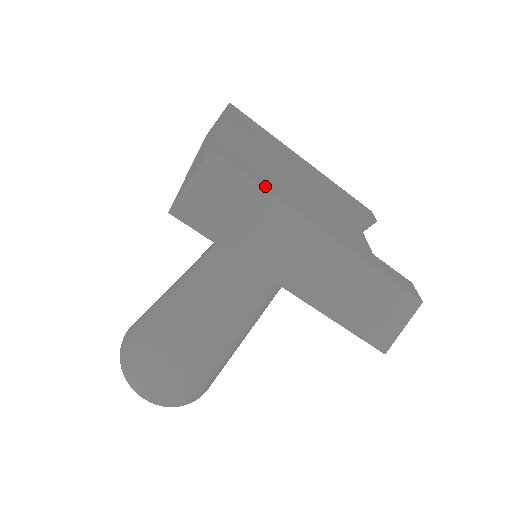
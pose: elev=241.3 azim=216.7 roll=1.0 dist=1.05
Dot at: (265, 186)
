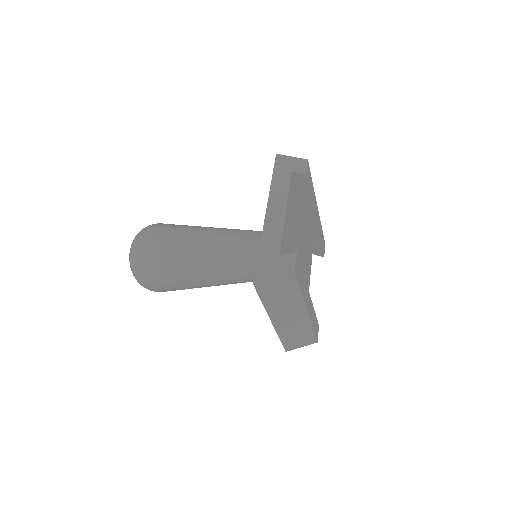
Dot at: (301, 288)
